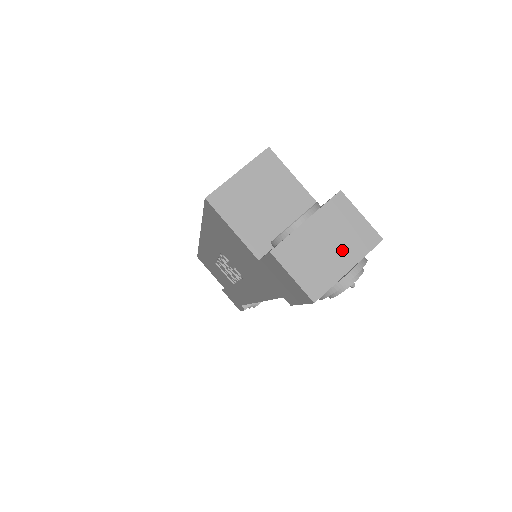
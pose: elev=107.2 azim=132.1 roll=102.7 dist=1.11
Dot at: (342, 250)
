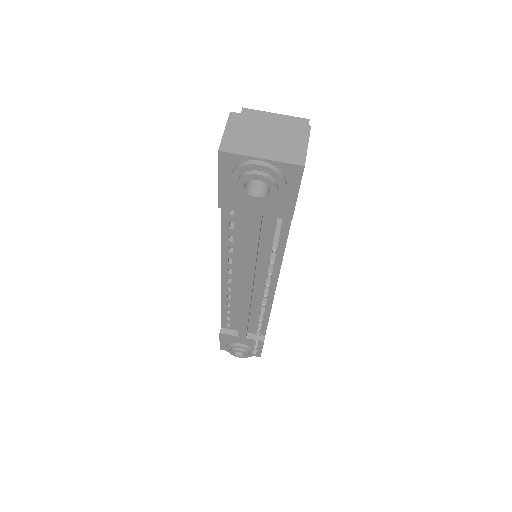
Dot at: (271, 147)
